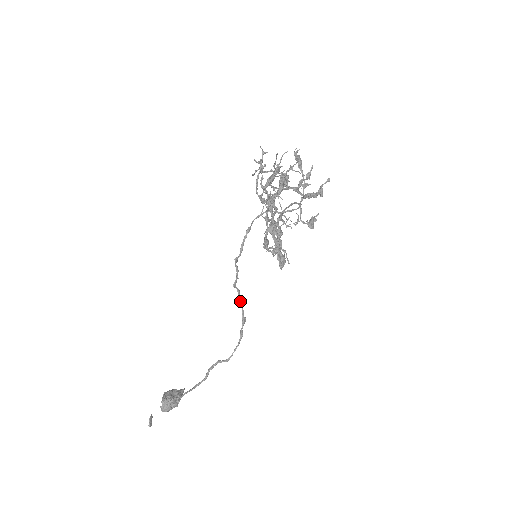
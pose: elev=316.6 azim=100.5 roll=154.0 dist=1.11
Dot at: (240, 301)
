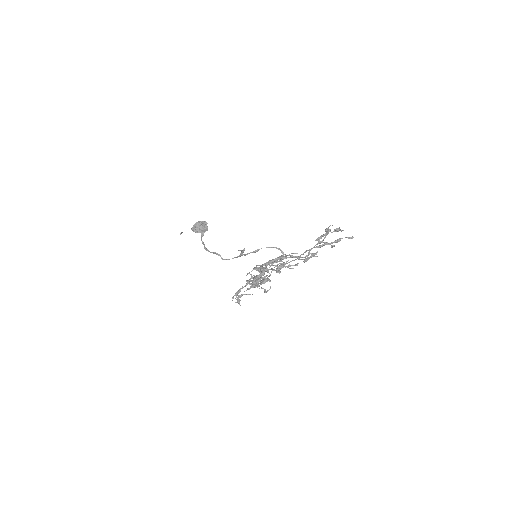
Dot at: occluded
